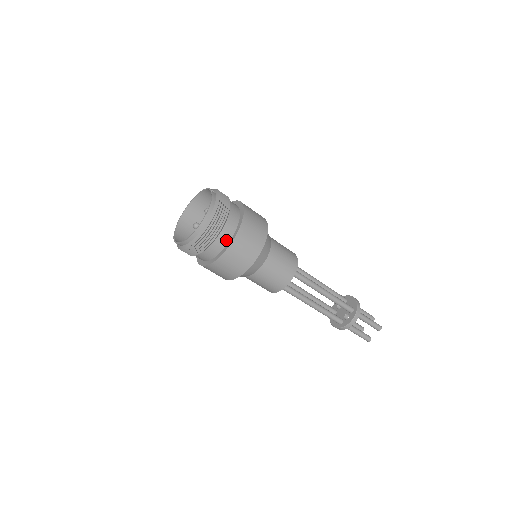
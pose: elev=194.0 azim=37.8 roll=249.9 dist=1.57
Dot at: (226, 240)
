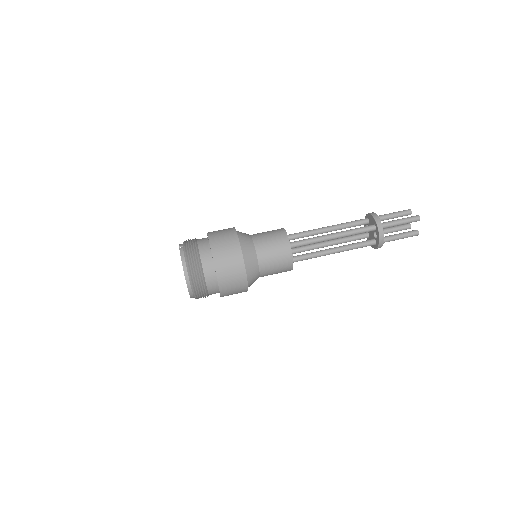
Dot at: (213, 275)
